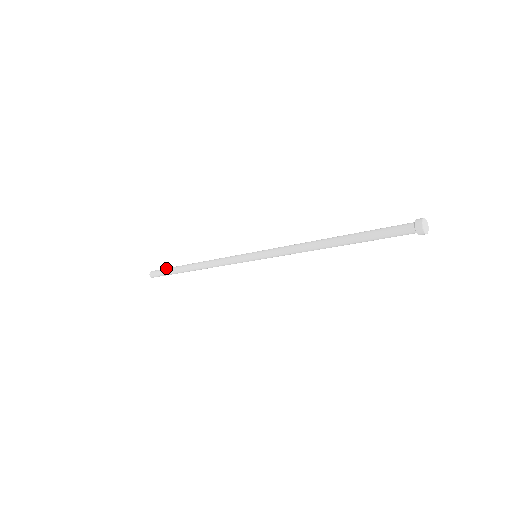
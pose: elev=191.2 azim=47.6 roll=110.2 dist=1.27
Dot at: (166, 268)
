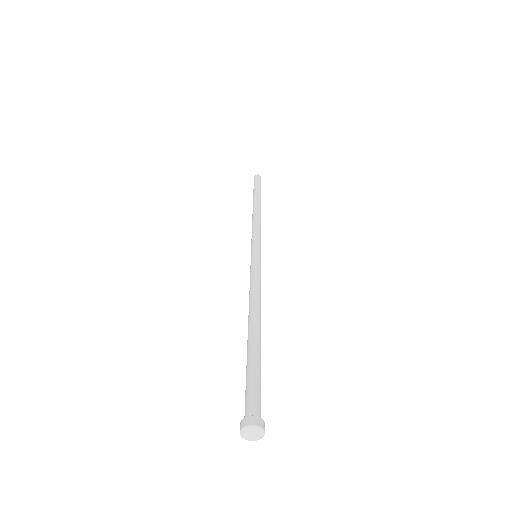
Dot at: (256, 184)
